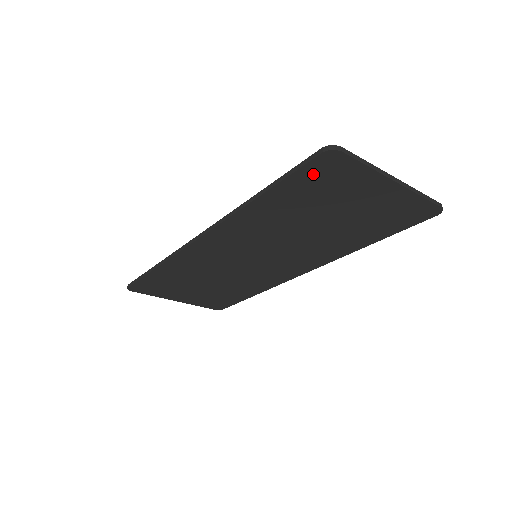
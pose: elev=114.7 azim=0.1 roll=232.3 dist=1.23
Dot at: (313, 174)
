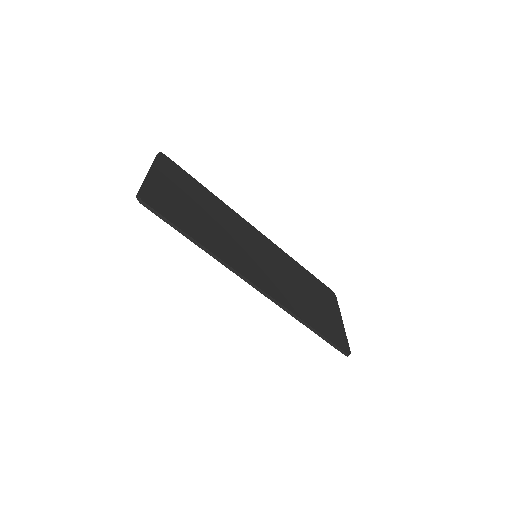
Dot at: occluded
